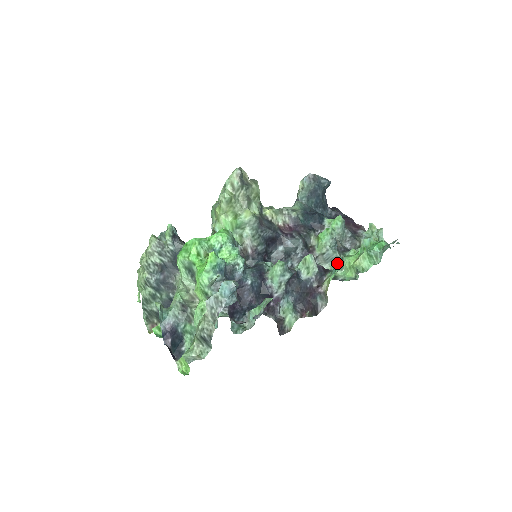
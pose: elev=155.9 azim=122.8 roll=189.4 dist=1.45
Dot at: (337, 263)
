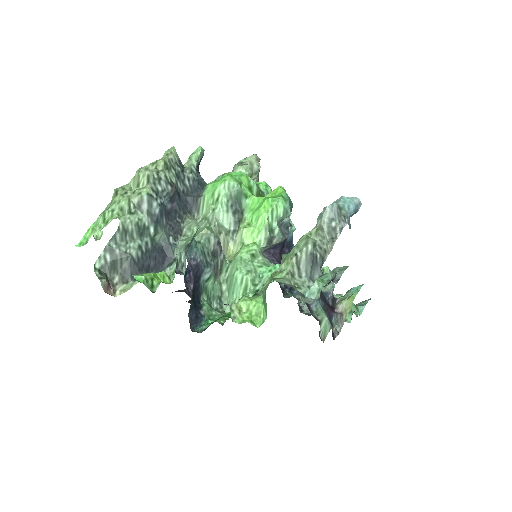
Dot at: occluded
